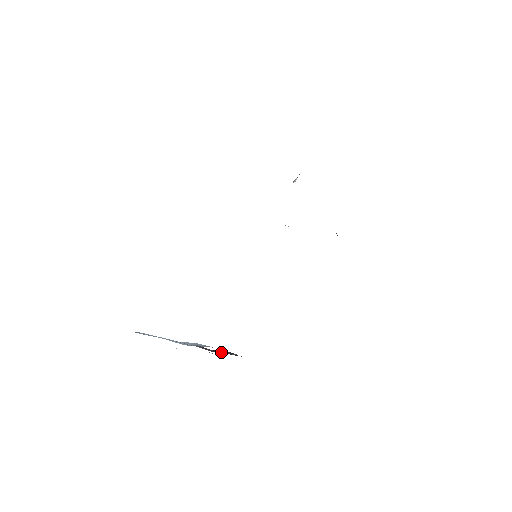
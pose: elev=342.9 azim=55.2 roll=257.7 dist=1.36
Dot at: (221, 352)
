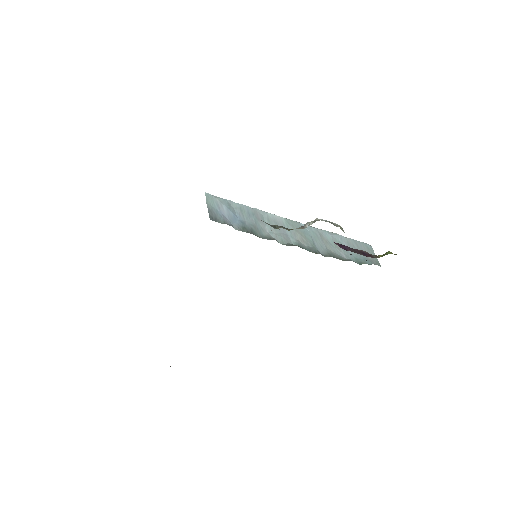
Dot at: occluded
